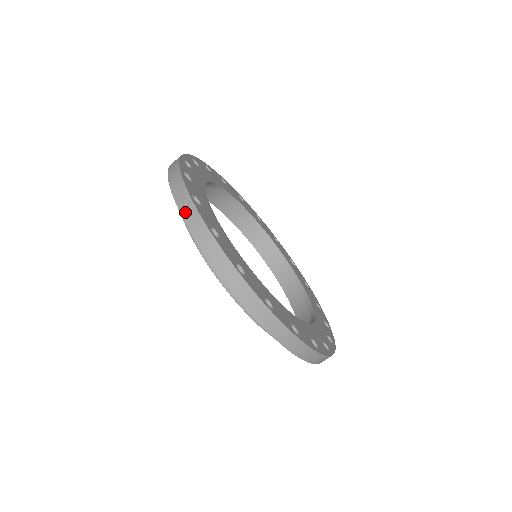
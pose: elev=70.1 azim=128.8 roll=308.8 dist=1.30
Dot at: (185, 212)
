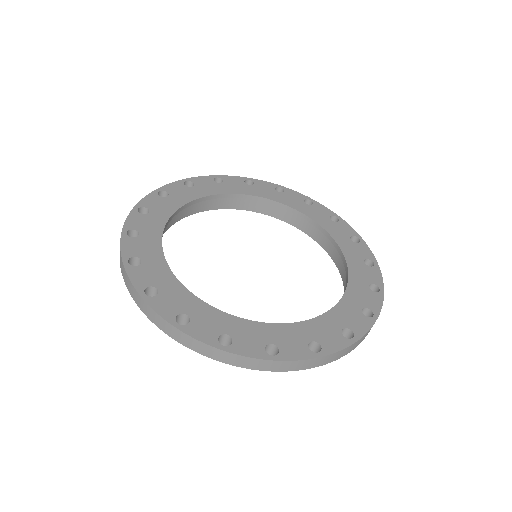
Dot at: occluded
